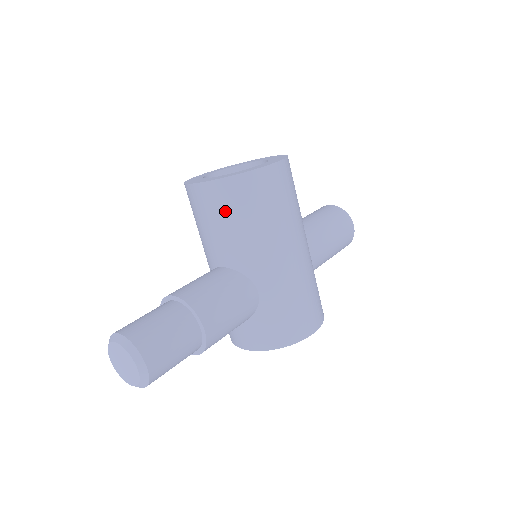
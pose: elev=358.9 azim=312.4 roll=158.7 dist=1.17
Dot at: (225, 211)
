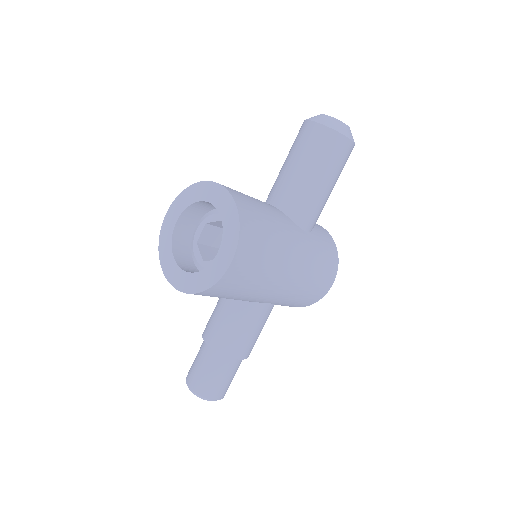
Dot at: (210, 296)
